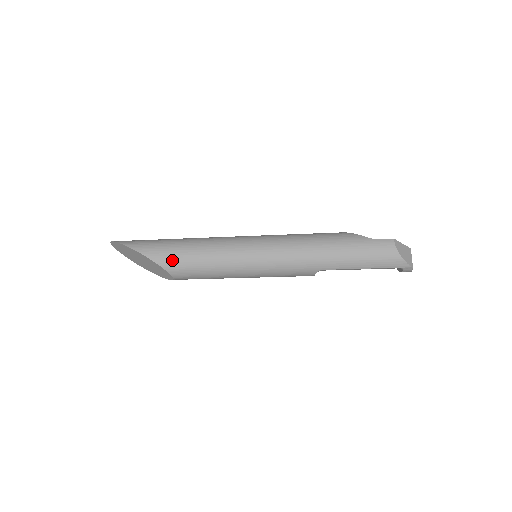
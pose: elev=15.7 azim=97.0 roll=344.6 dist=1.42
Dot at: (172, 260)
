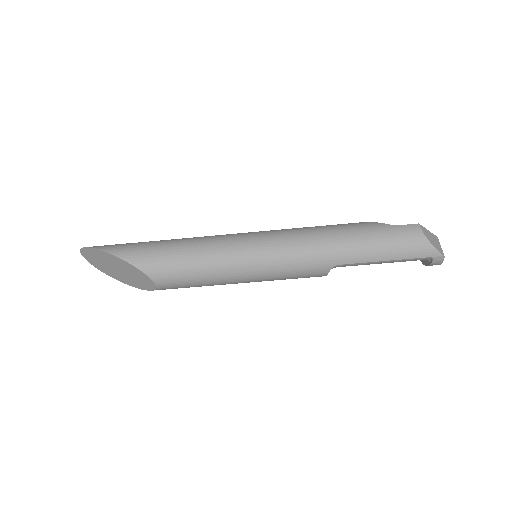
Dot at: (155, 262)
